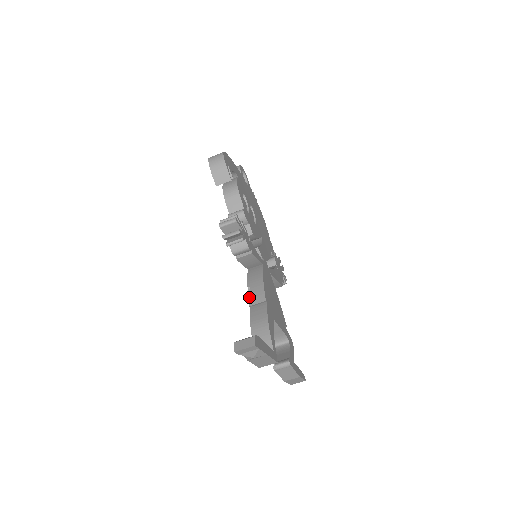
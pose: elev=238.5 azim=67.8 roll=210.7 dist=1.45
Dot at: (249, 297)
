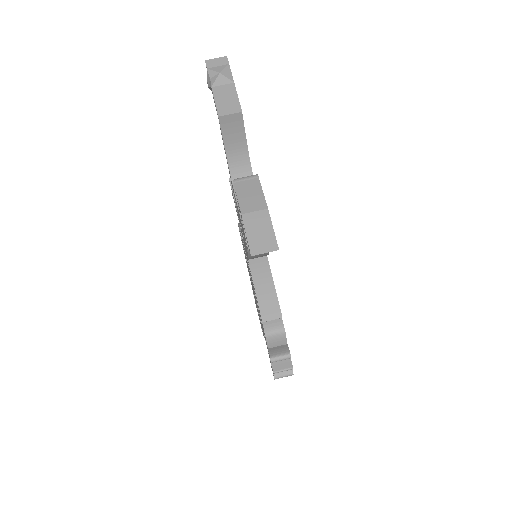
Dot at: occluded
